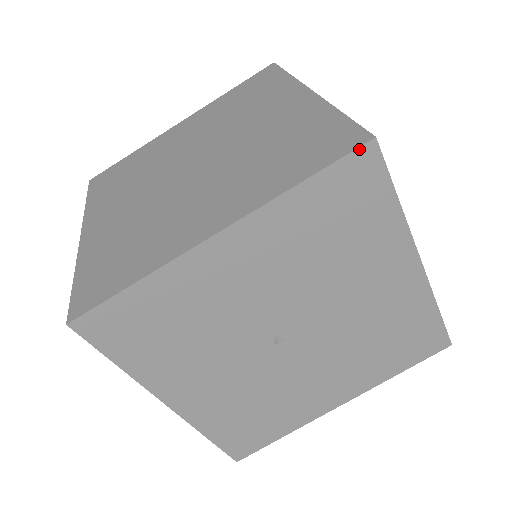
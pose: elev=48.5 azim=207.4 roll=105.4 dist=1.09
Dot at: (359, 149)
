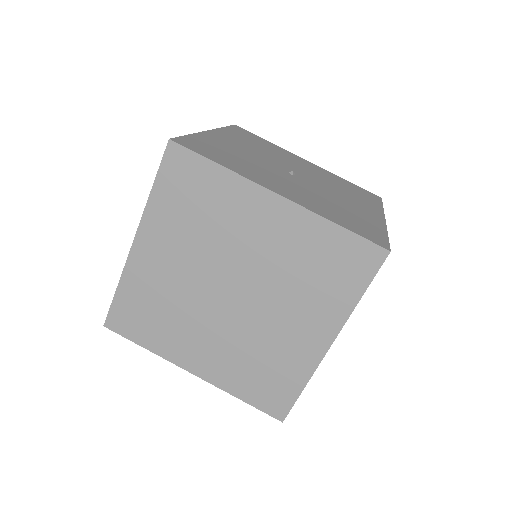
Dot at: (233, 126)
